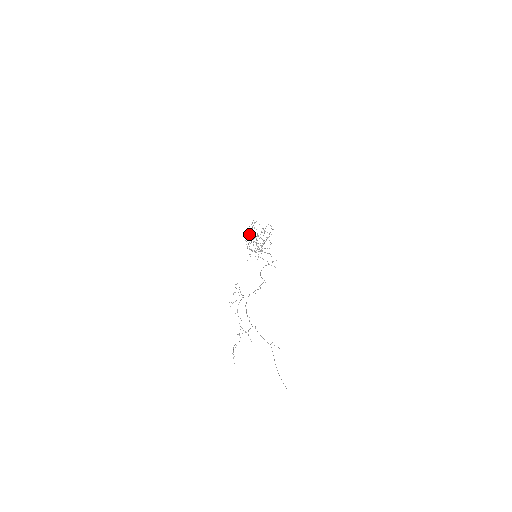
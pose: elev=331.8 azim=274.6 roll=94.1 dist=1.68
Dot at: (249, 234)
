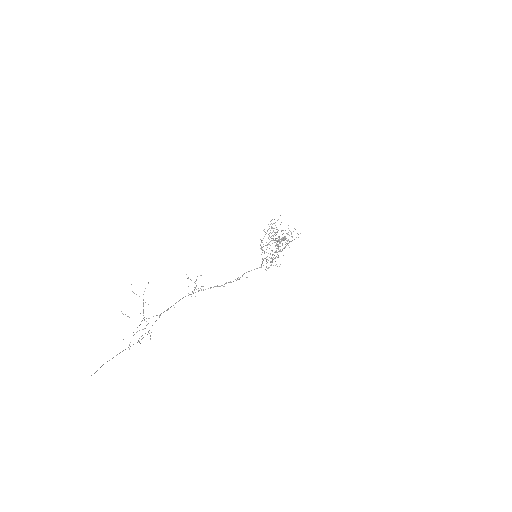
Dot at: (272, 235)
